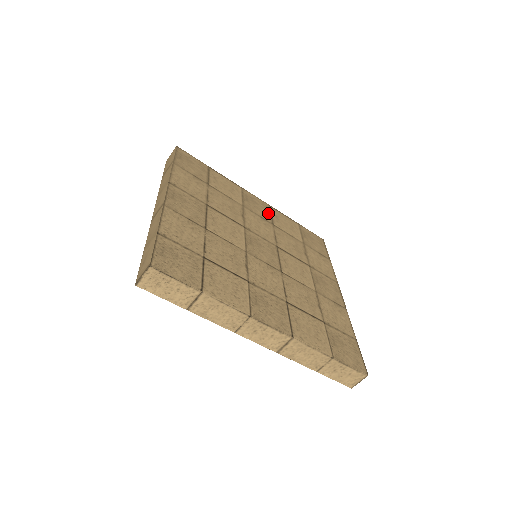
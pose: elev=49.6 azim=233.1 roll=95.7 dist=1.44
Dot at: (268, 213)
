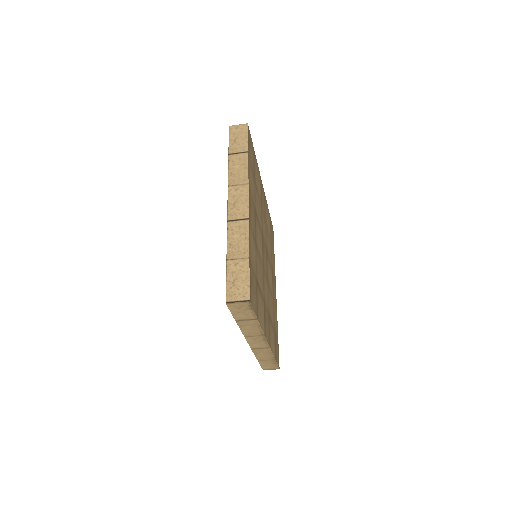
Dot at: occluded
